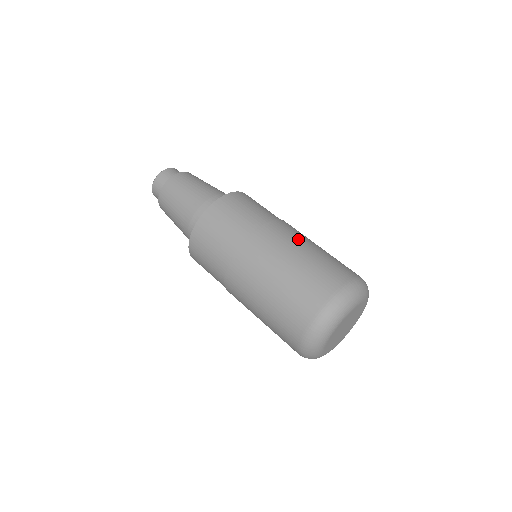
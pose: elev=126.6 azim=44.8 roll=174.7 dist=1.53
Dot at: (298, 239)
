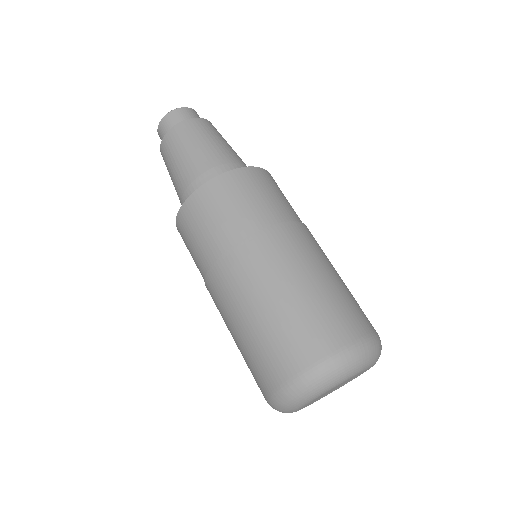
Dot at: (311, 259)
